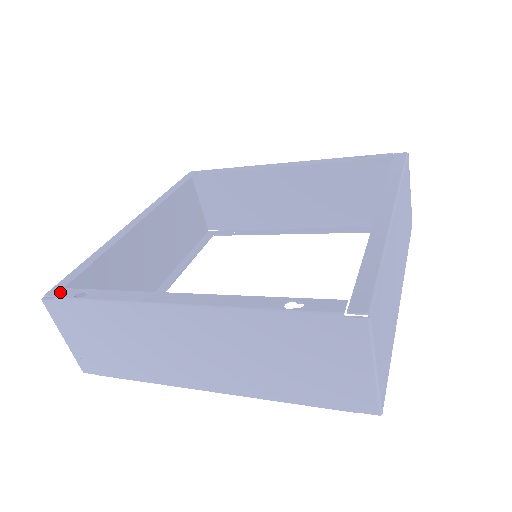
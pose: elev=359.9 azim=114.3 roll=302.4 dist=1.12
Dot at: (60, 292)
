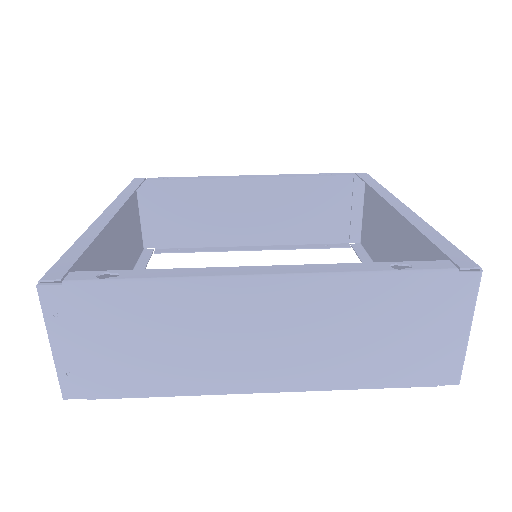
Dot at: (67, 275)
